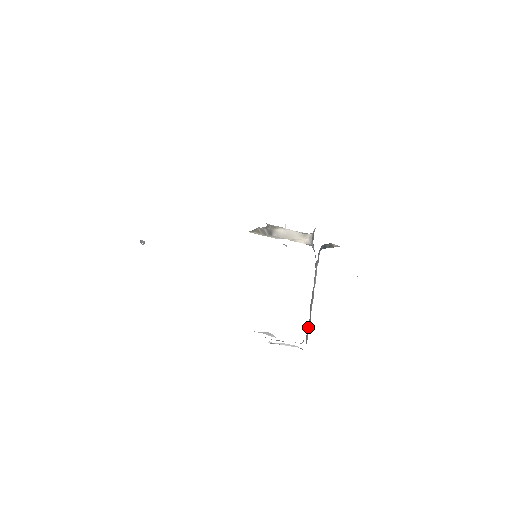
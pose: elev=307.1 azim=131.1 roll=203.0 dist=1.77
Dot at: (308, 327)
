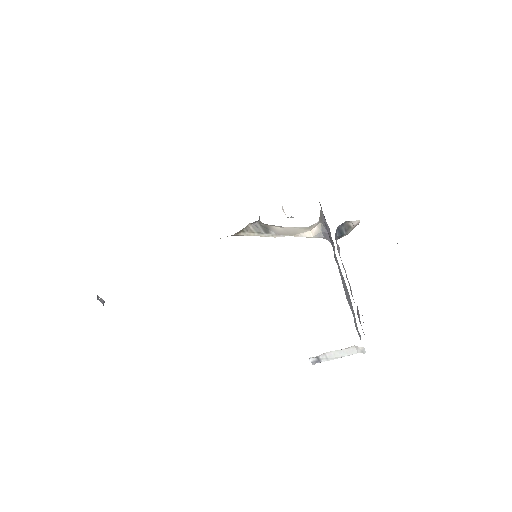
Dot at: (359, 321)
